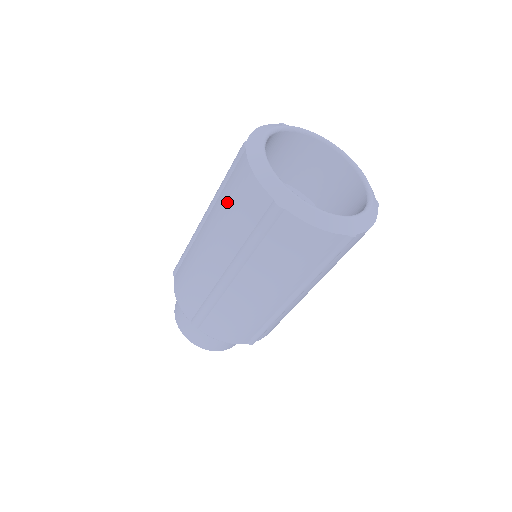
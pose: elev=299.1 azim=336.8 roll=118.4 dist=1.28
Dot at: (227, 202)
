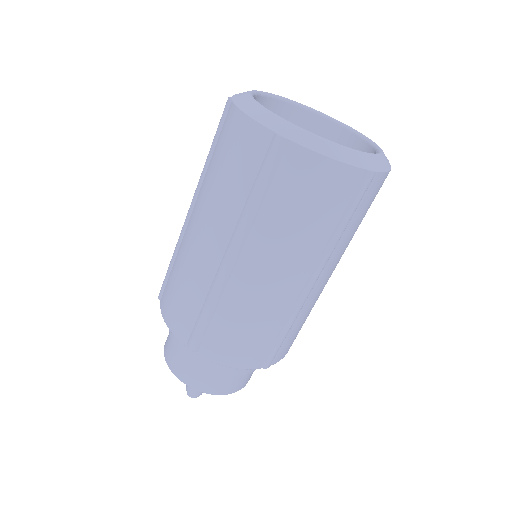
Dot at: (217, 167)
